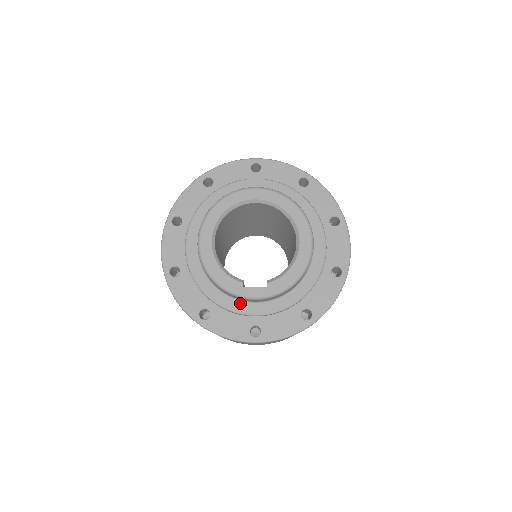
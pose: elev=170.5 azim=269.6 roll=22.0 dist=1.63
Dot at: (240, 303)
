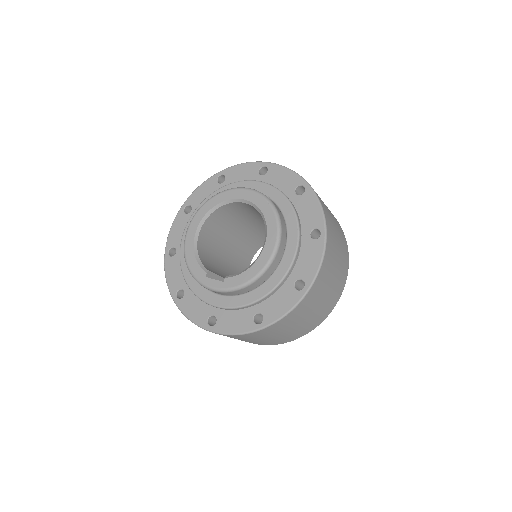
Dot at: (206, 291)
